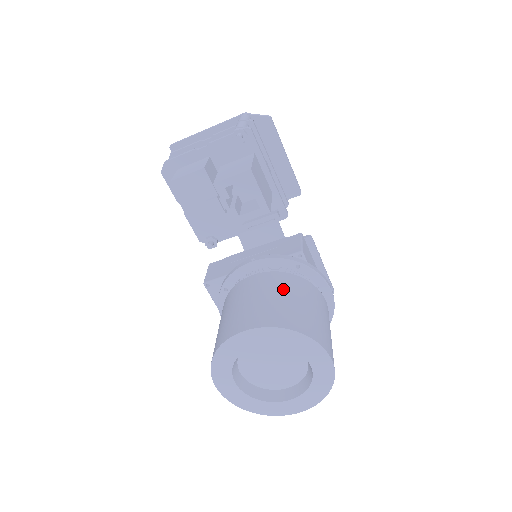
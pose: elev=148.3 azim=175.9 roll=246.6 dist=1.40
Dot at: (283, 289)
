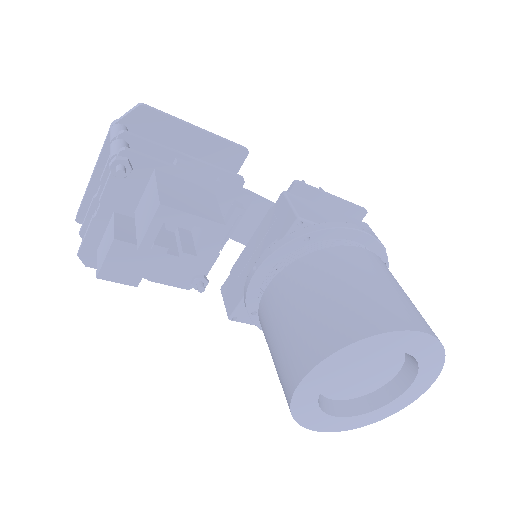
Dot at: (309, 287)
